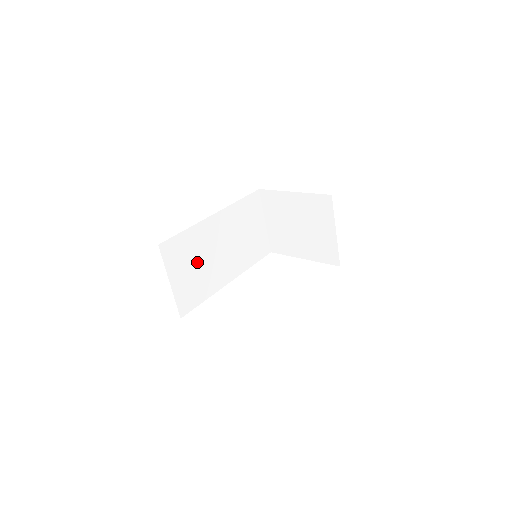
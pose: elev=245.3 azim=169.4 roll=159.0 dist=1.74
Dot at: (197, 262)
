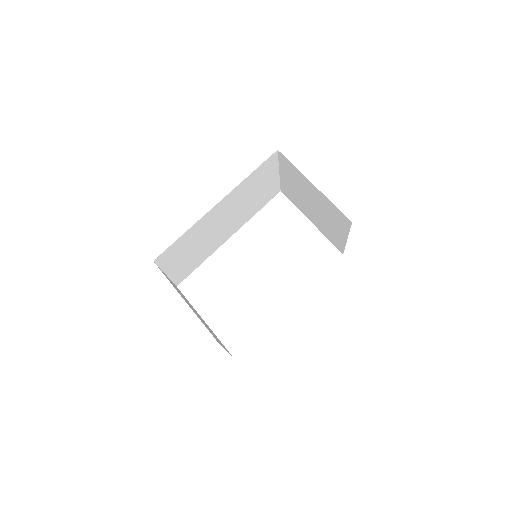
Dot at: (195, 246)
